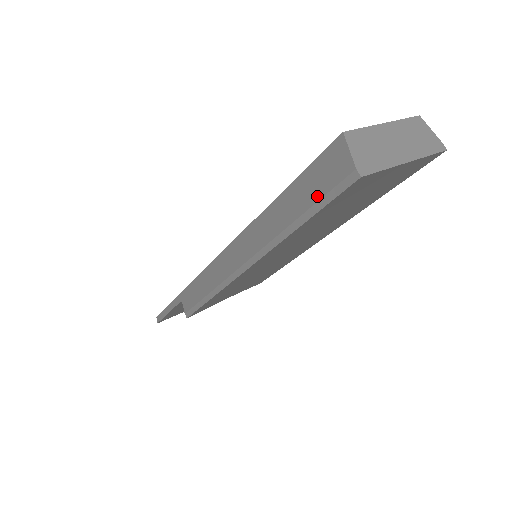
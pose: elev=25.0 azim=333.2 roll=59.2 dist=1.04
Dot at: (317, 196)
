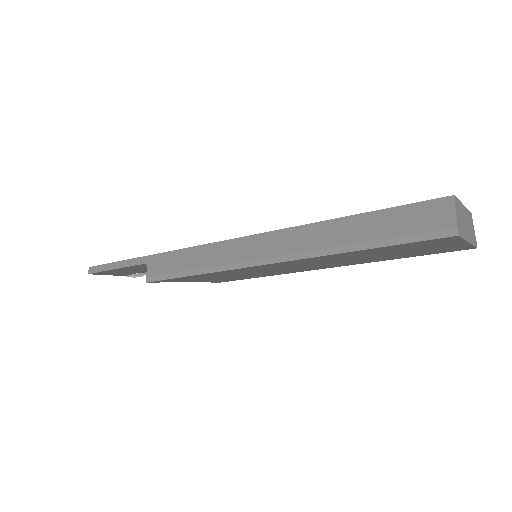
Dot at: (401, 232)
